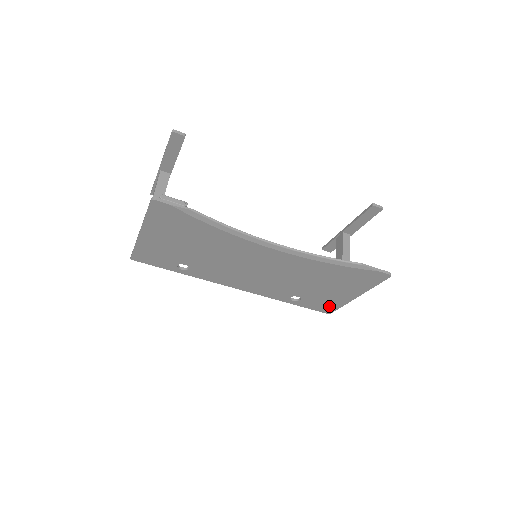
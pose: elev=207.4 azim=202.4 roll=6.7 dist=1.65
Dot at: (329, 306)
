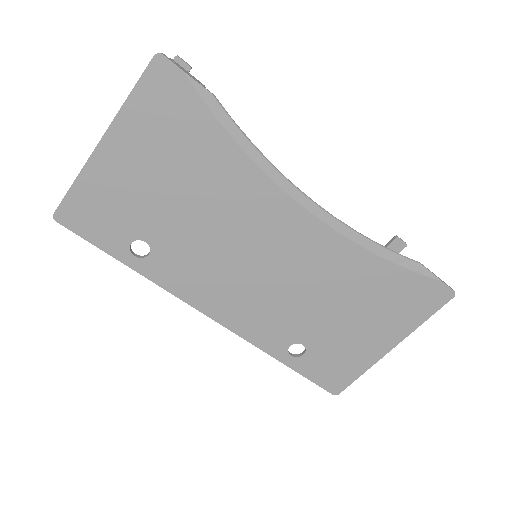
Dot at: (342, 373)
